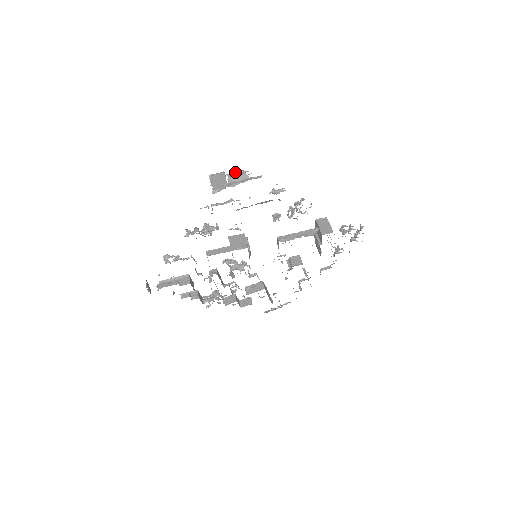
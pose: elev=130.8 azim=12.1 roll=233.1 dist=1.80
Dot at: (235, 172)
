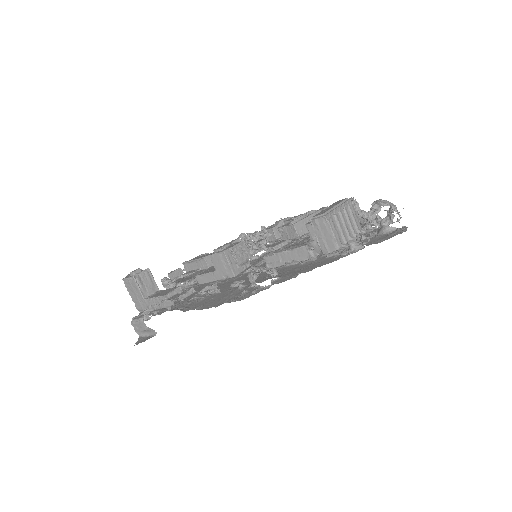
Dot at: (136, 323)
